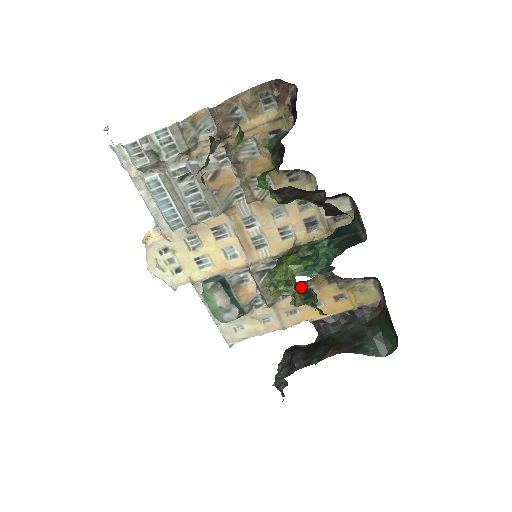
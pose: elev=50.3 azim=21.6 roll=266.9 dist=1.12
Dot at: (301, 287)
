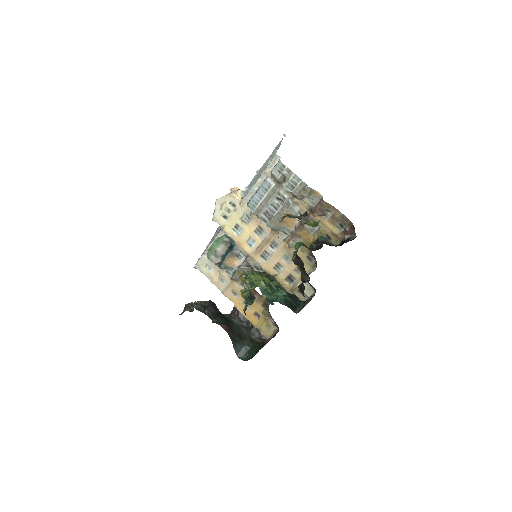
Dot at: (252, 291)
